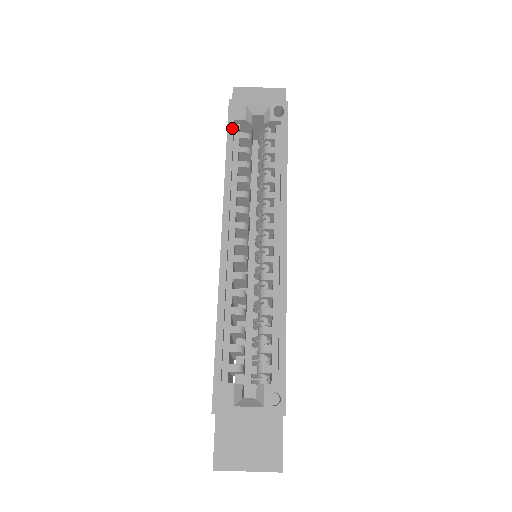
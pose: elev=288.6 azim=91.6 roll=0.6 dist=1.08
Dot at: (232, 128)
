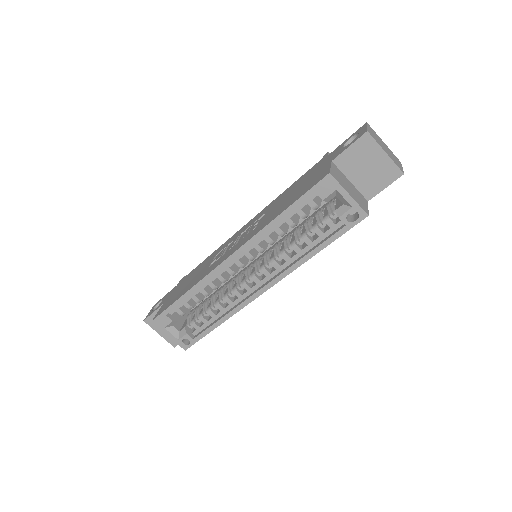
Dot at: (307, 197)
